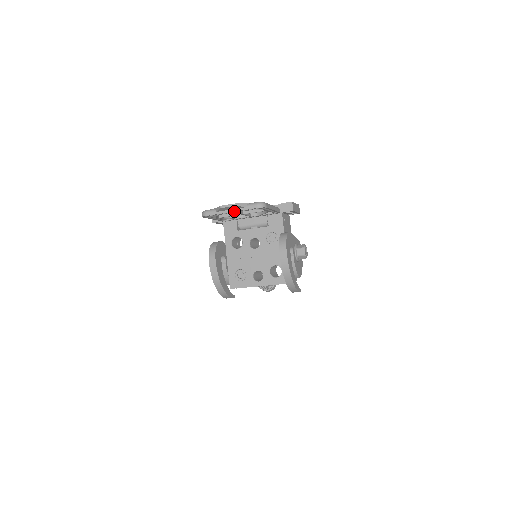
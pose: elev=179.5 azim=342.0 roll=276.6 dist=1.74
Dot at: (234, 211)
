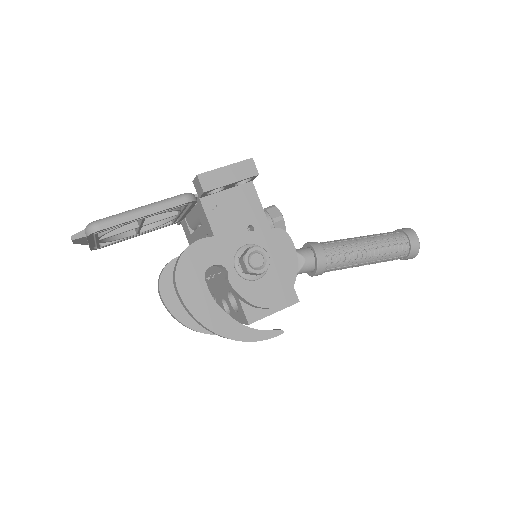
Dot at: (88, 243)
